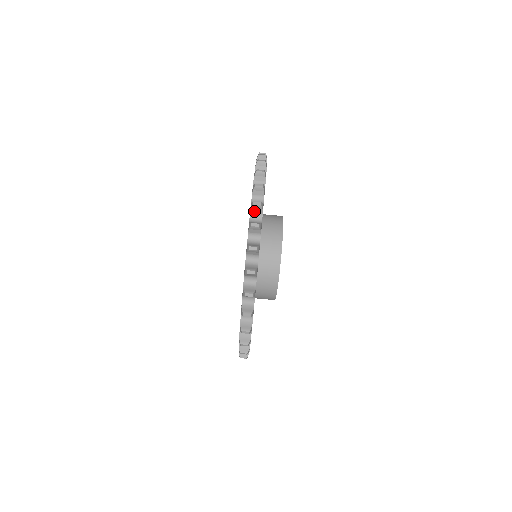
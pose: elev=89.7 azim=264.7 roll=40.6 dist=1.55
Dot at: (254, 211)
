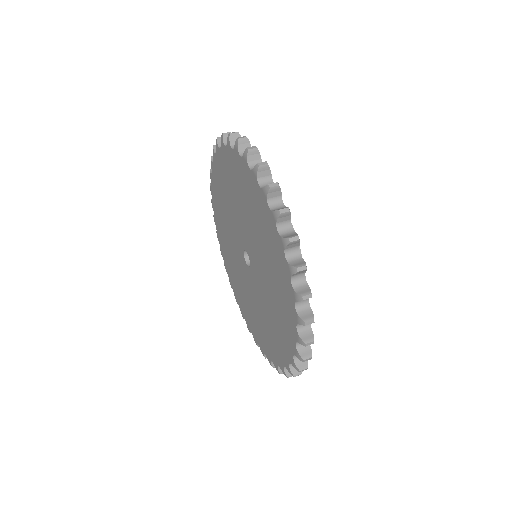
Dot at: (242, 148)
